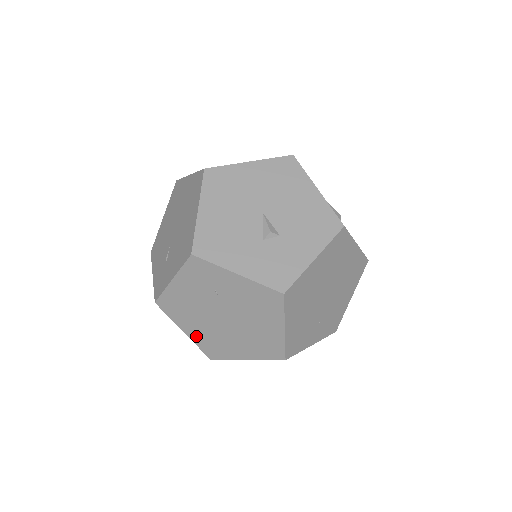
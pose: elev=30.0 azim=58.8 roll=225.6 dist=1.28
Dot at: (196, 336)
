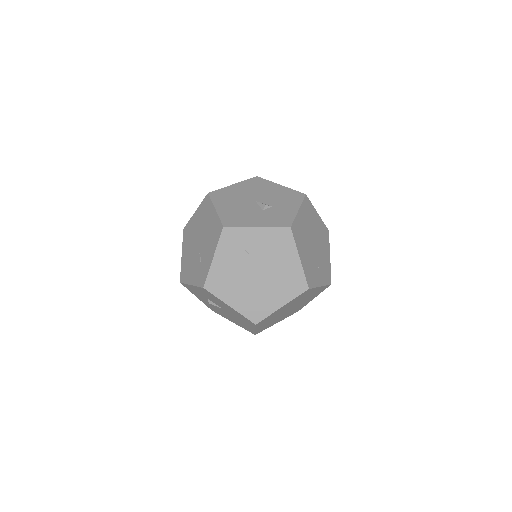
Dot at: (240, 305)
